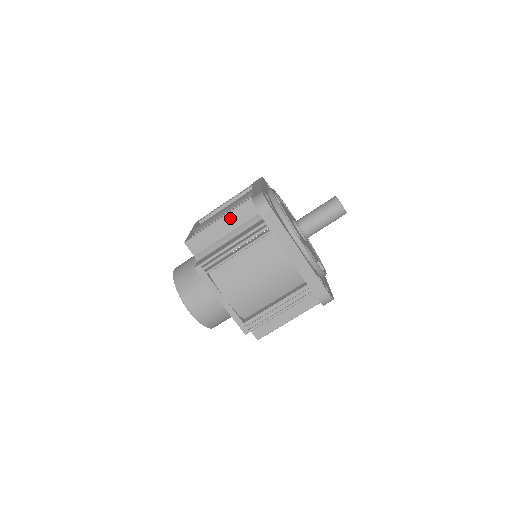
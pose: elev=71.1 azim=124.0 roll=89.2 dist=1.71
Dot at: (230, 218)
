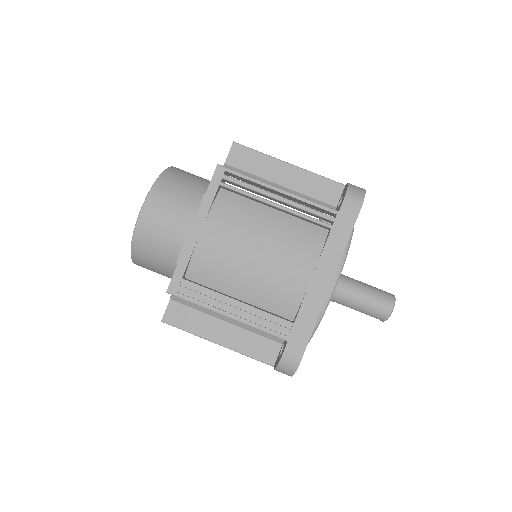
Dot at: (303, 176)
